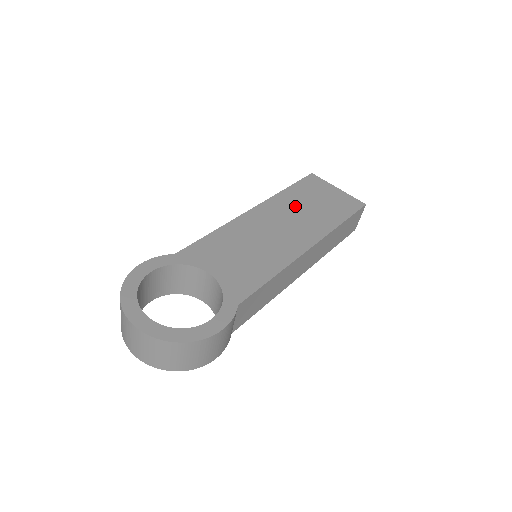
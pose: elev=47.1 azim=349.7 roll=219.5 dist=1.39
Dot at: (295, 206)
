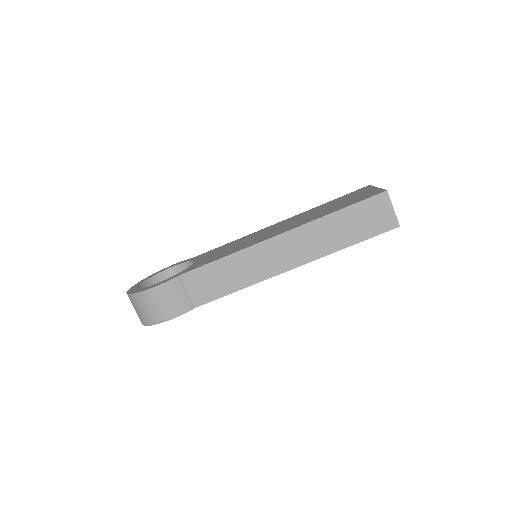
Dot at: (312, 212)
